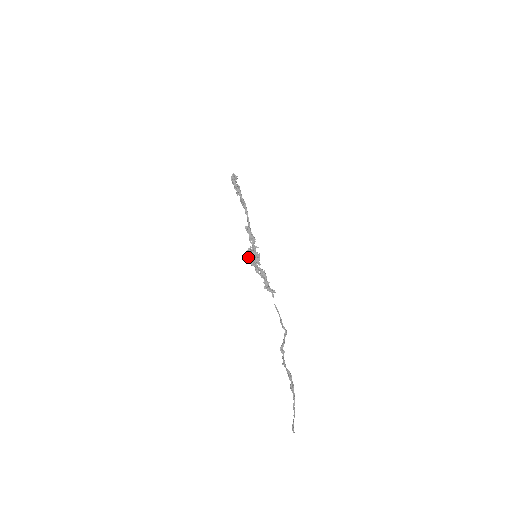
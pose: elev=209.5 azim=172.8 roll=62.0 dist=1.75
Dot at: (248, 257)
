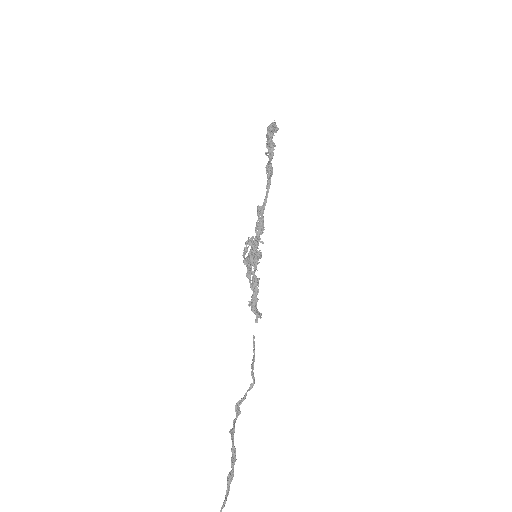
Dot at: (244, 251)
